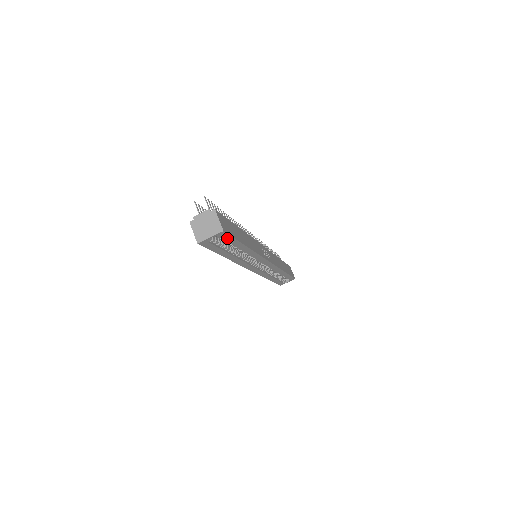
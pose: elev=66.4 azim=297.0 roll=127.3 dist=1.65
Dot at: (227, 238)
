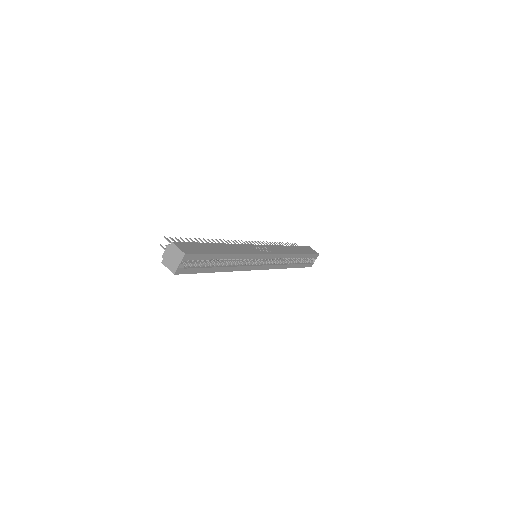
Dot at: (197, 257)
